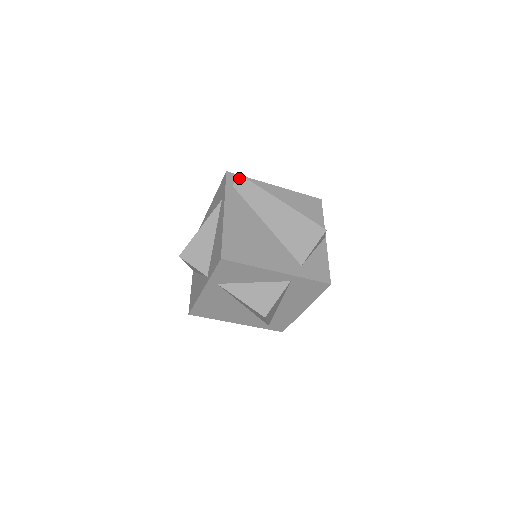
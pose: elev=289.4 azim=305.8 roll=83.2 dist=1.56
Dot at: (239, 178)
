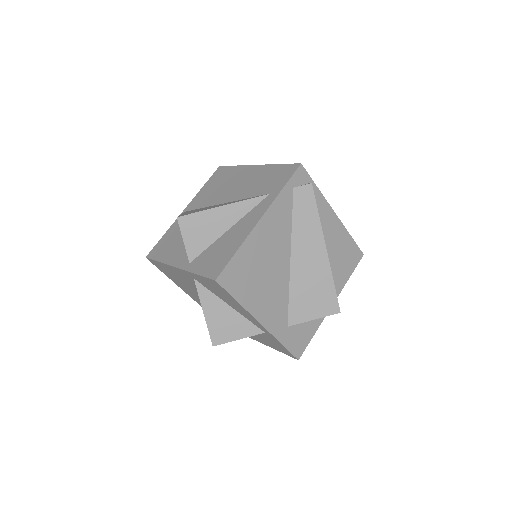
Dot at: (307, 185)
